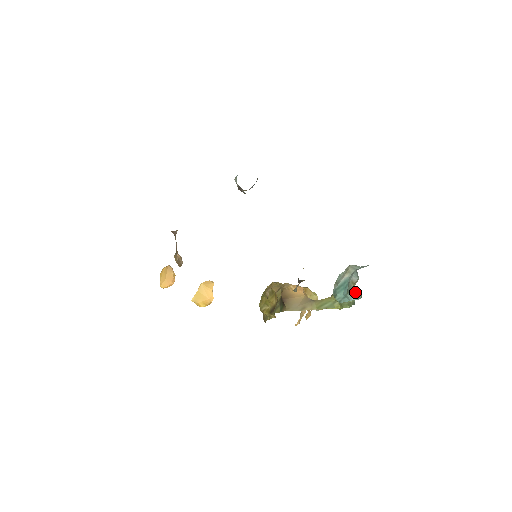
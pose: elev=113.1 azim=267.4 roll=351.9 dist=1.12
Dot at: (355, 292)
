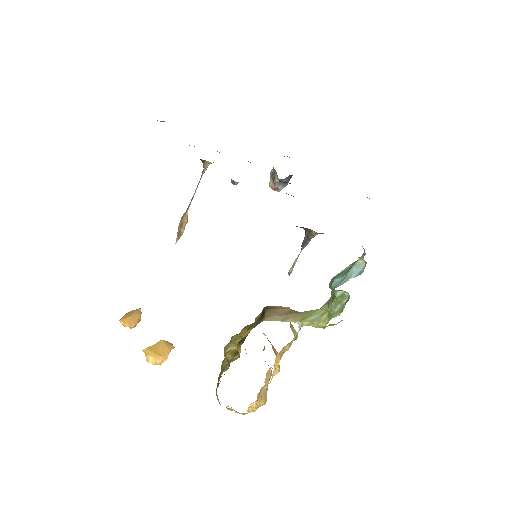
Dot at: (358, 267)
